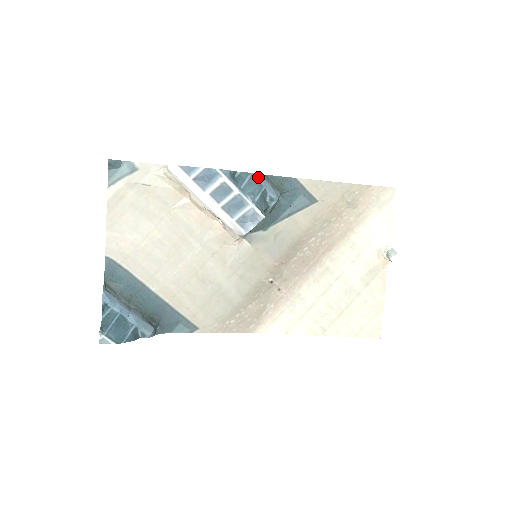
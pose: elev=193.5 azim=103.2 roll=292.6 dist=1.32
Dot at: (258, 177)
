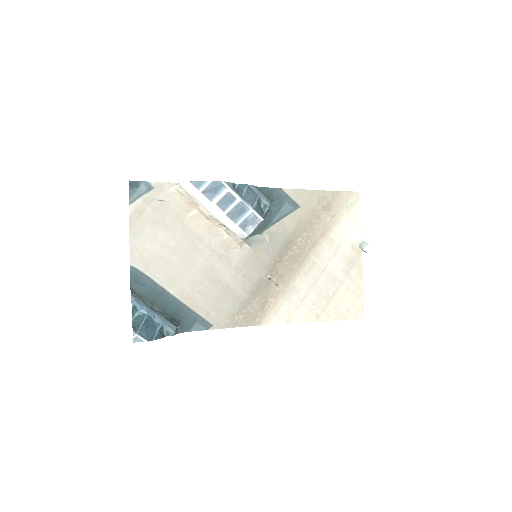
Dot at: (253, 188)
